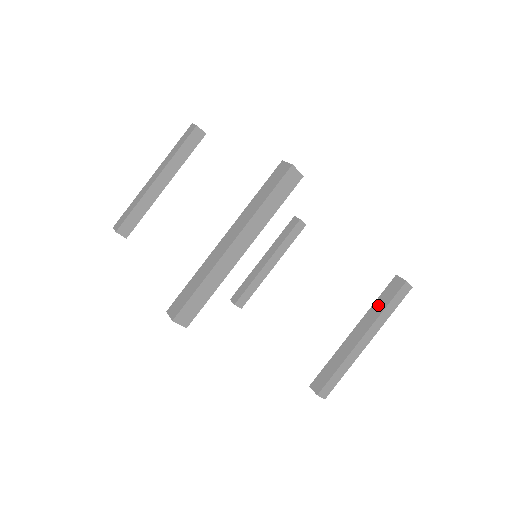
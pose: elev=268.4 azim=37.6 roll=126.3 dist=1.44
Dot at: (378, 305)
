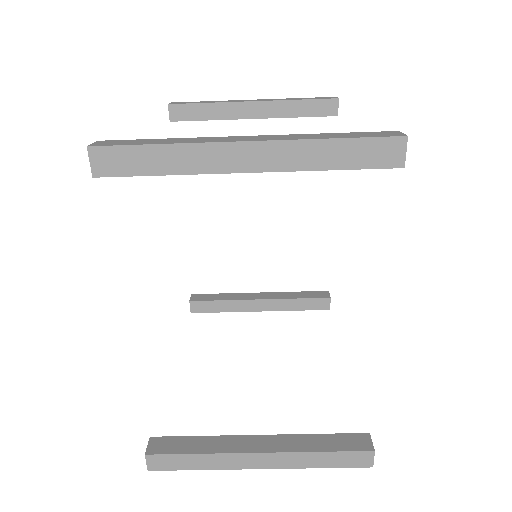
Dot at: (295, 304)
